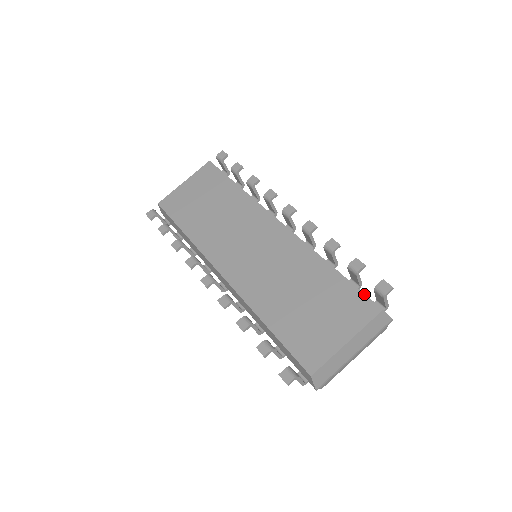
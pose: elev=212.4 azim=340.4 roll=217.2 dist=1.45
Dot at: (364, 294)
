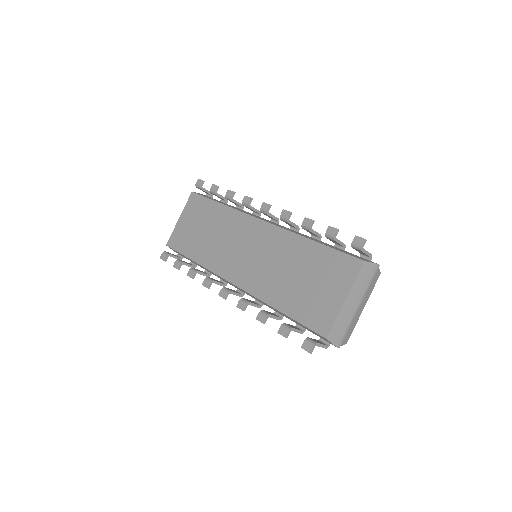
Dot at: (345, 254)
